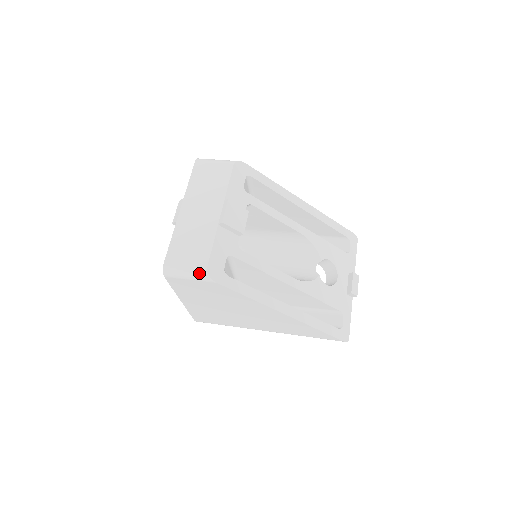
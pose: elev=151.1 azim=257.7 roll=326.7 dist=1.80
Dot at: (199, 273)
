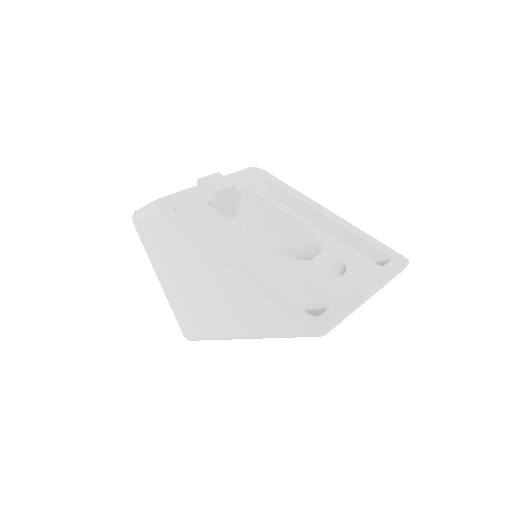
Dot at: (150, 205)
